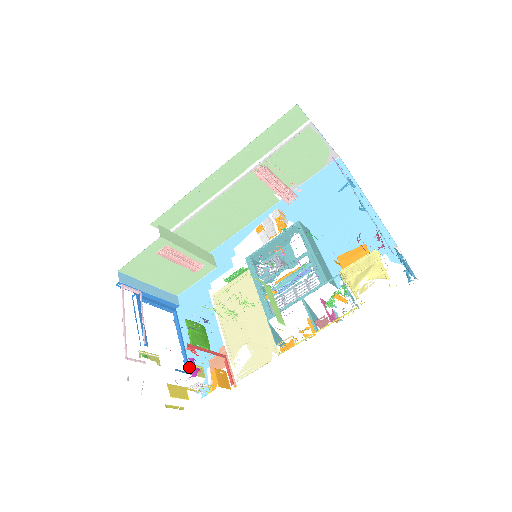
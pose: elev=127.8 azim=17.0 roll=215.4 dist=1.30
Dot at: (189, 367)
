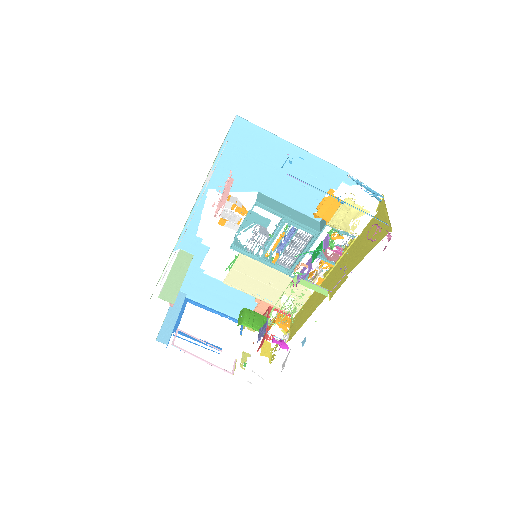
Dot at: (250, 328)
